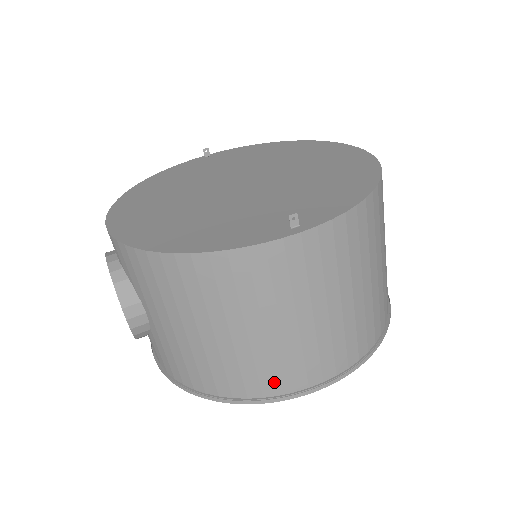
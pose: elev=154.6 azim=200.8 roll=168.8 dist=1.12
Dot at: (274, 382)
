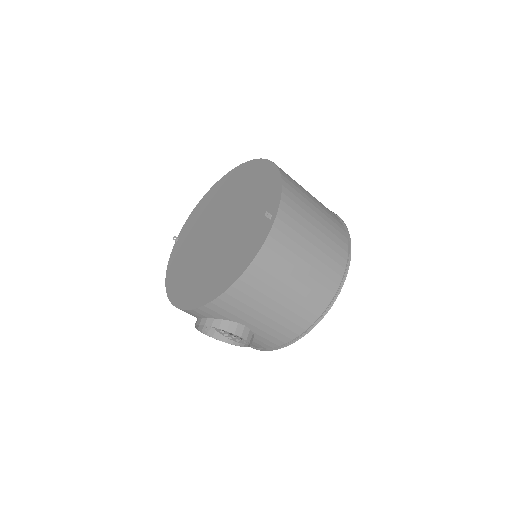
Dot at: (327, 290)
